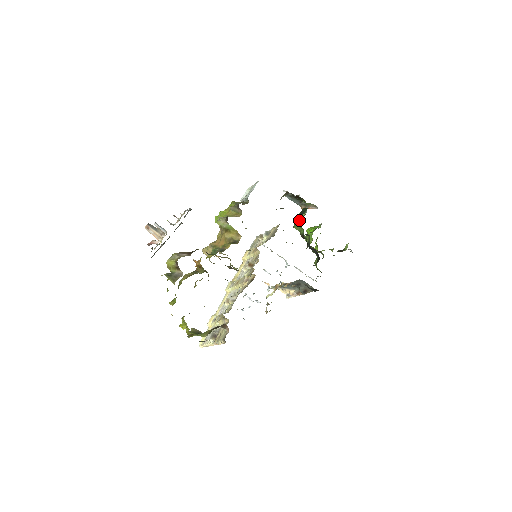
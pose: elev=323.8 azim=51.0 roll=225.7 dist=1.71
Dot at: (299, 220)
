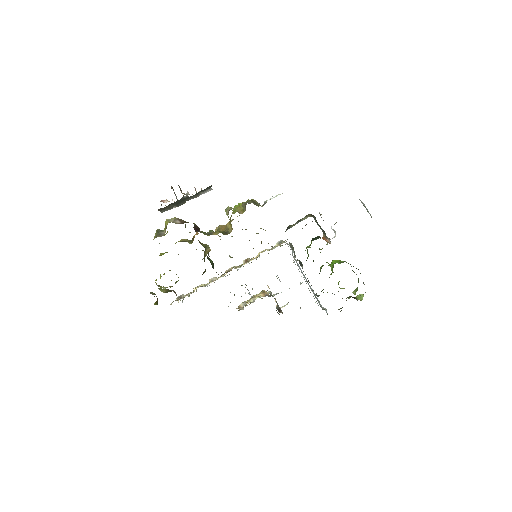
Dot at: (309, 245)
